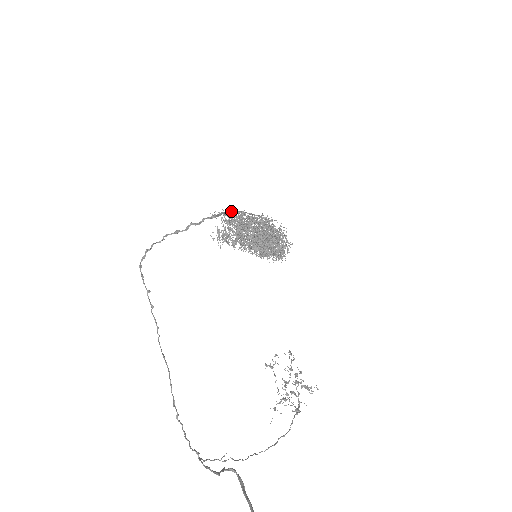
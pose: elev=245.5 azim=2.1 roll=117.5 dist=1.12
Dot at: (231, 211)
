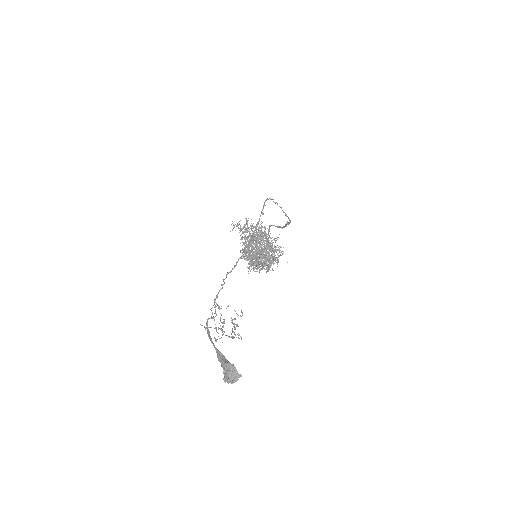
Dot at: (284, 227)
